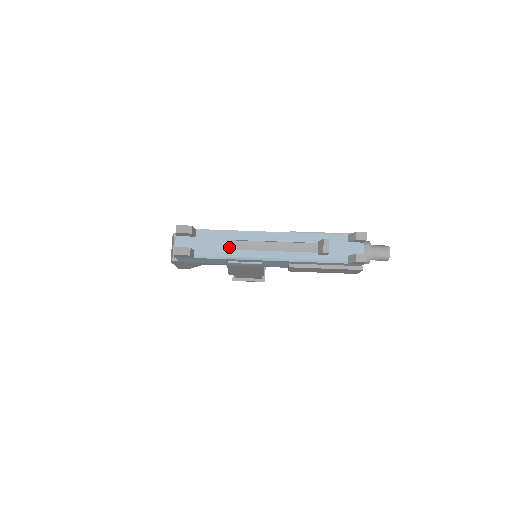
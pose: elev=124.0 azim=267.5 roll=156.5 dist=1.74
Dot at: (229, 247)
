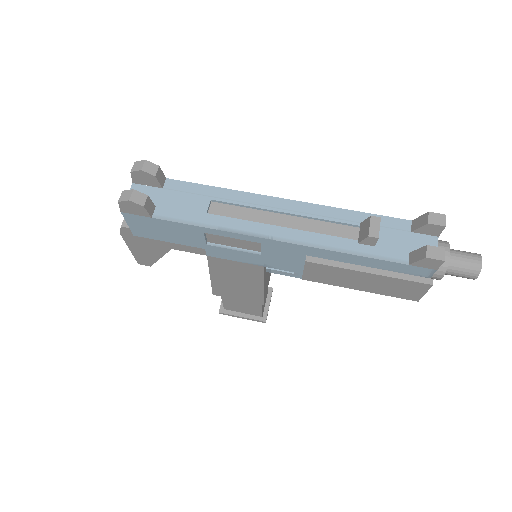
Dot at: (212, 211)
